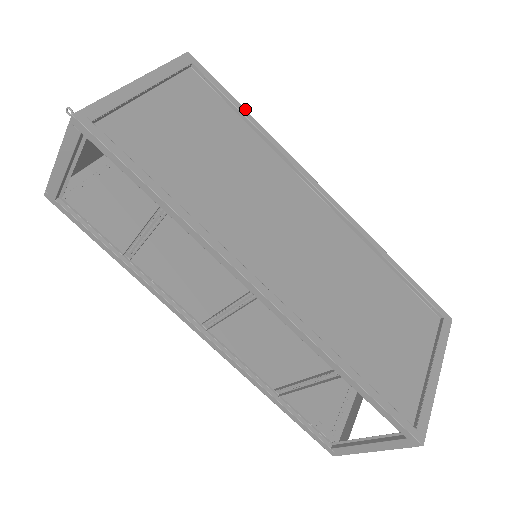
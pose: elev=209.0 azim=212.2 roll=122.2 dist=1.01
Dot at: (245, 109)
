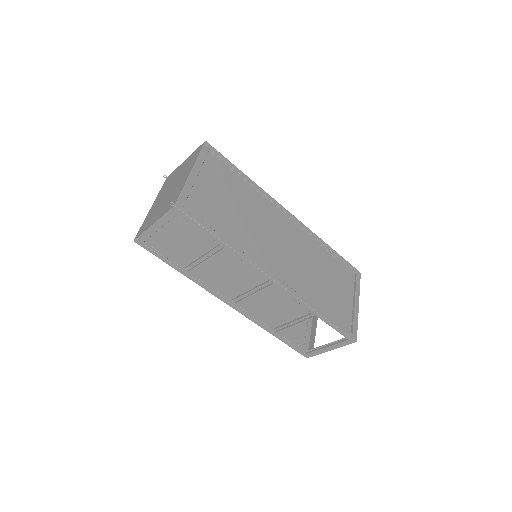
Dot at: (241, 171)
